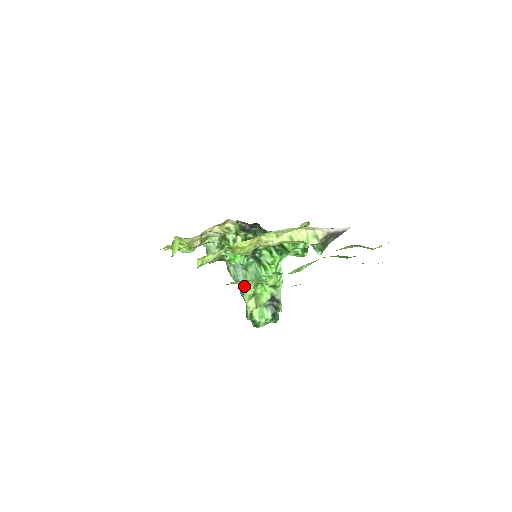
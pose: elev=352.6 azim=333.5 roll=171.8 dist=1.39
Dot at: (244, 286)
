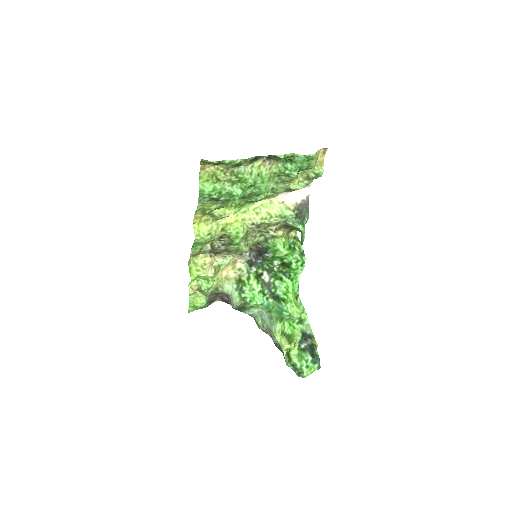
Dot at: (201, 162)
